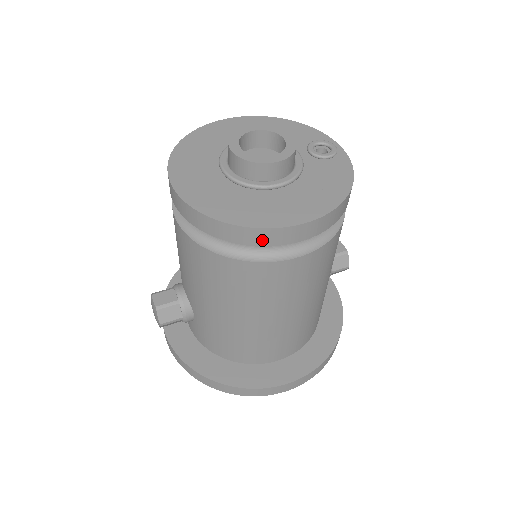
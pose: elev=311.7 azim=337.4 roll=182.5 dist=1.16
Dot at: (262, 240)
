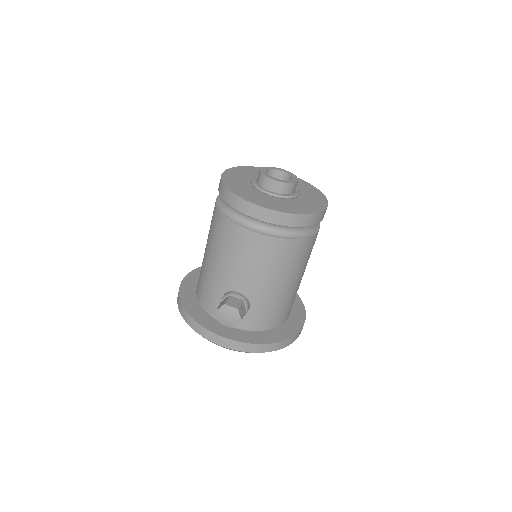
Dot at: (318, 220)
